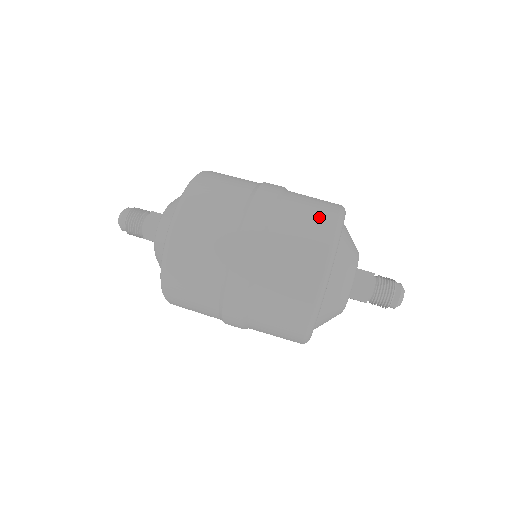
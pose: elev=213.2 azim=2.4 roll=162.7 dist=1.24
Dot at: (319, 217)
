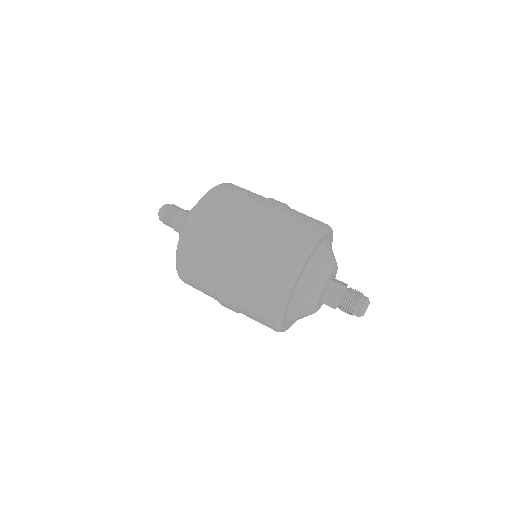
Dot at: occluded
